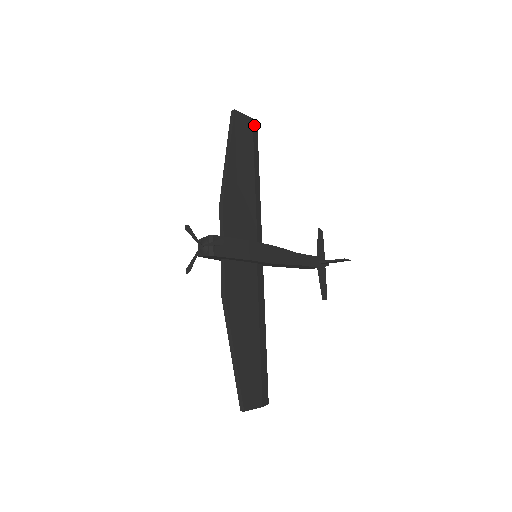
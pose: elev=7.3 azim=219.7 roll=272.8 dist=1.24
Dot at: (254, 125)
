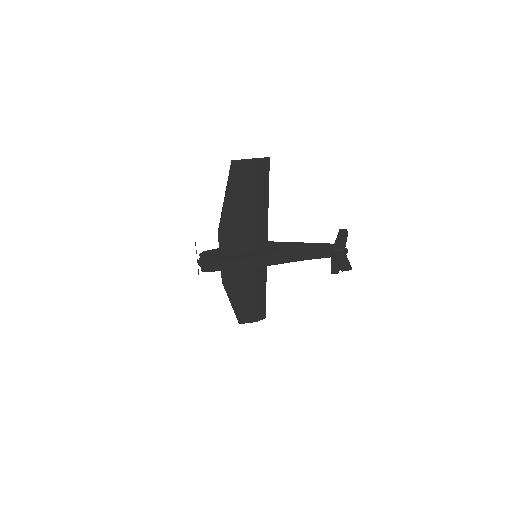
Dot at: (261, 164)
